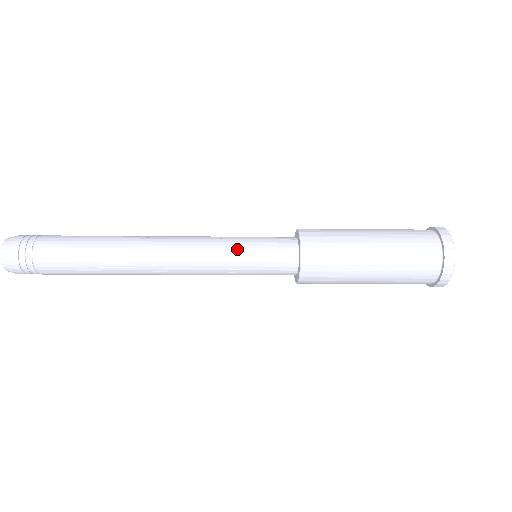
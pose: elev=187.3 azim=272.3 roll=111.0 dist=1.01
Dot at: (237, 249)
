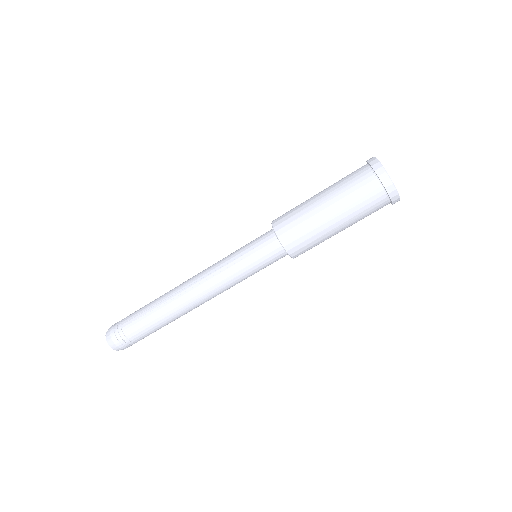
Dot at: (237, 250)
